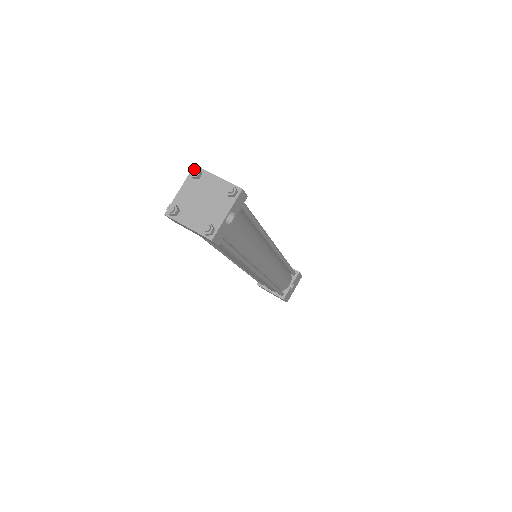
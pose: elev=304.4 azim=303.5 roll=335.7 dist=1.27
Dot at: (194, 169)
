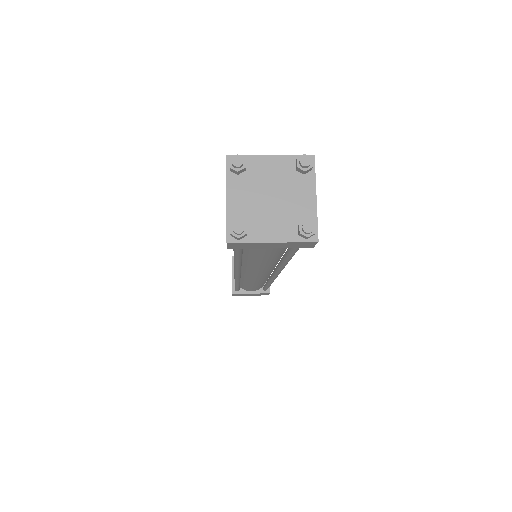
Dot at: (237, 159)
